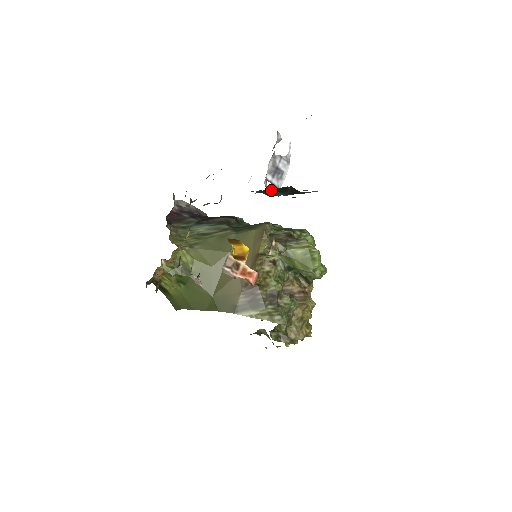
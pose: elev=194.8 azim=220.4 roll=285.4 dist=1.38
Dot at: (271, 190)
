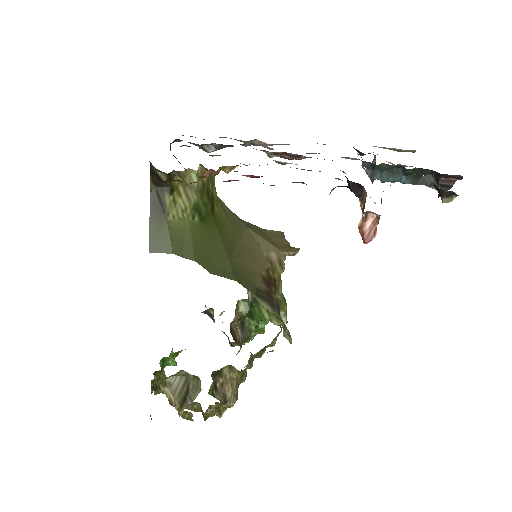
Dot at: (399, 170)
